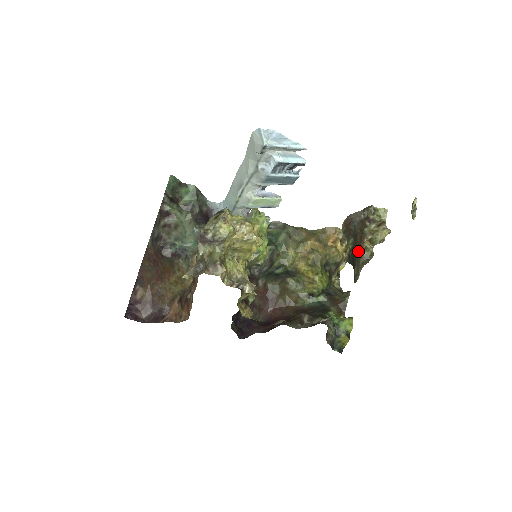
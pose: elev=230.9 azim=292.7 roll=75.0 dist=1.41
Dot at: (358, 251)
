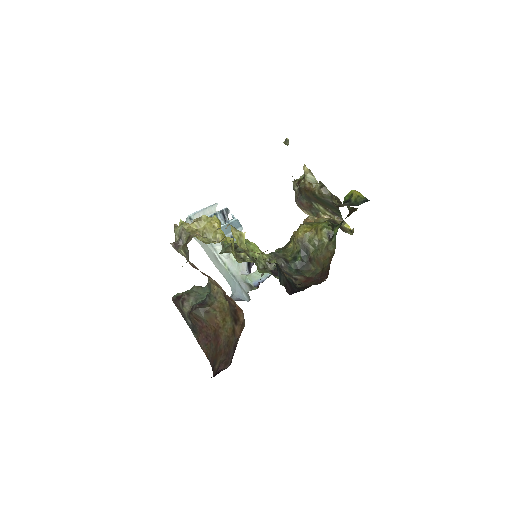
Dot at: (316, 195)
